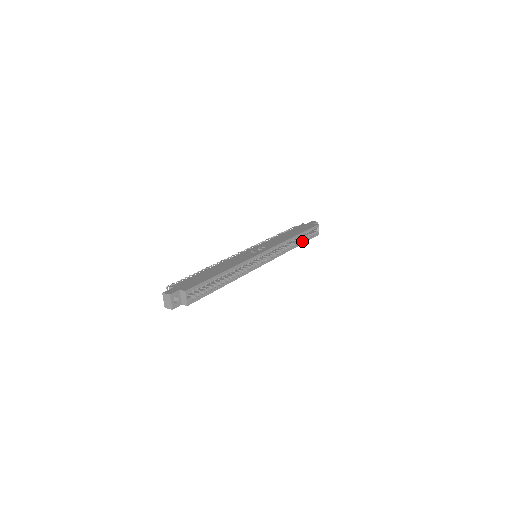
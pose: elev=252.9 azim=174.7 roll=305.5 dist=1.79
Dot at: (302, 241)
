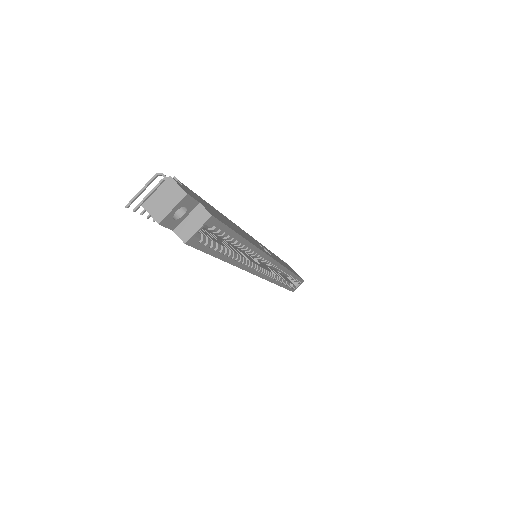
Dot at: (287, 285)
